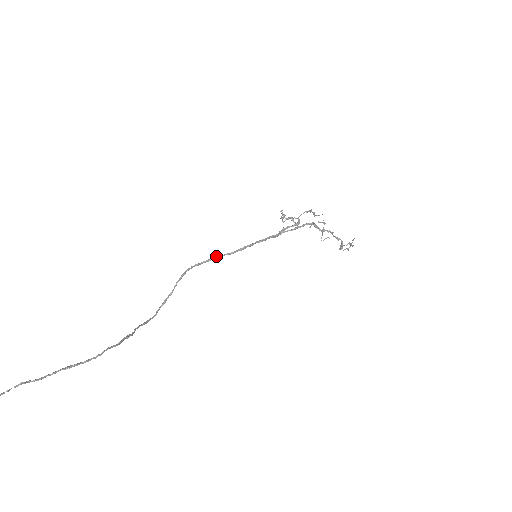
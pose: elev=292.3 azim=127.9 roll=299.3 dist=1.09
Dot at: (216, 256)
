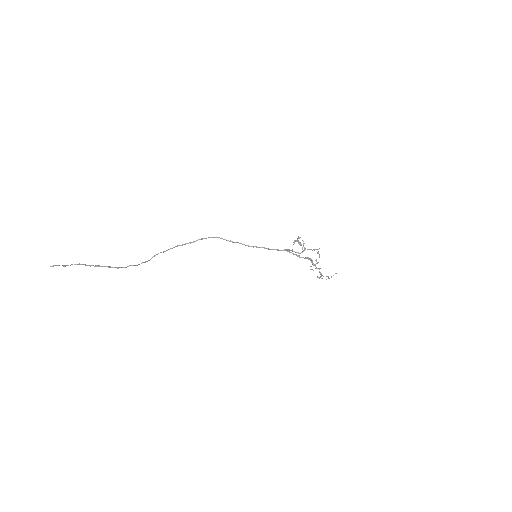
Dot at: (232, 241)
